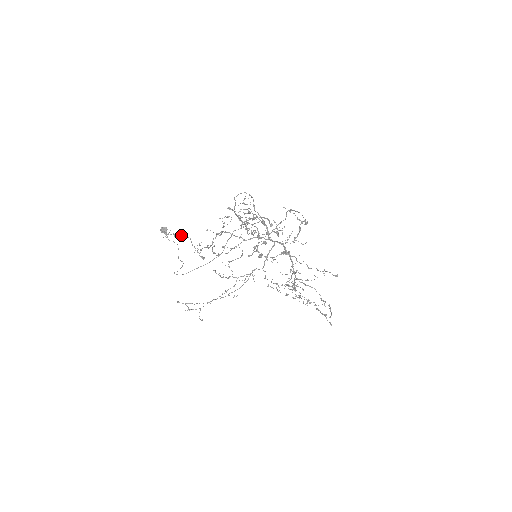
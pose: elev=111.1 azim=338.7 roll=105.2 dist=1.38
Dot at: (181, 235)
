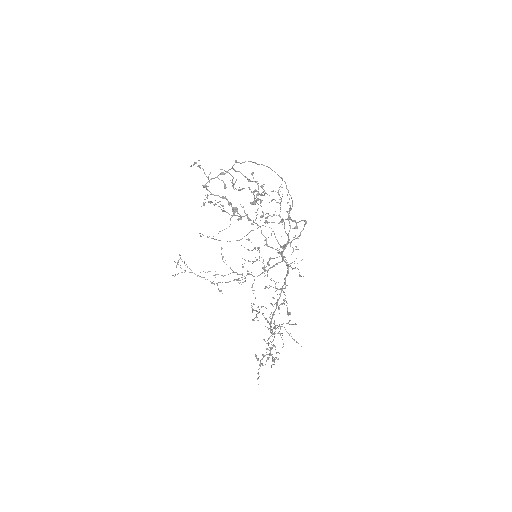
Dot at: (204, 172)
